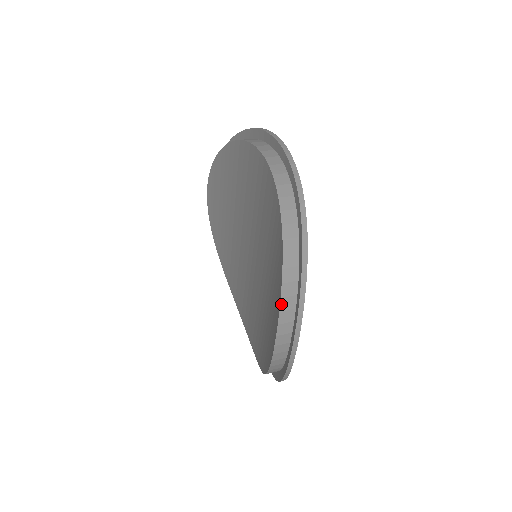
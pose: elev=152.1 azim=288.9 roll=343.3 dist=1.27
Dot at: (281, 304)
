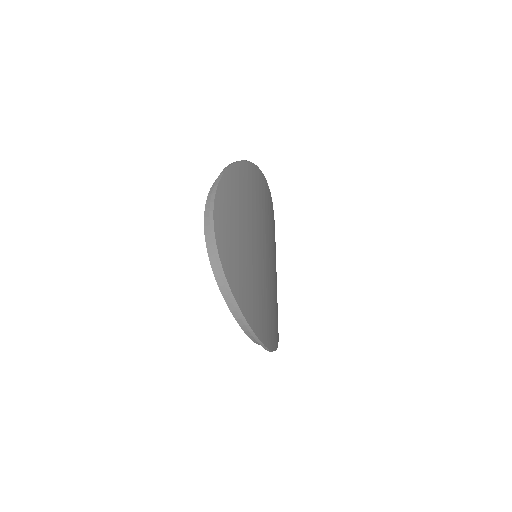
Dot at: (213, 185)
